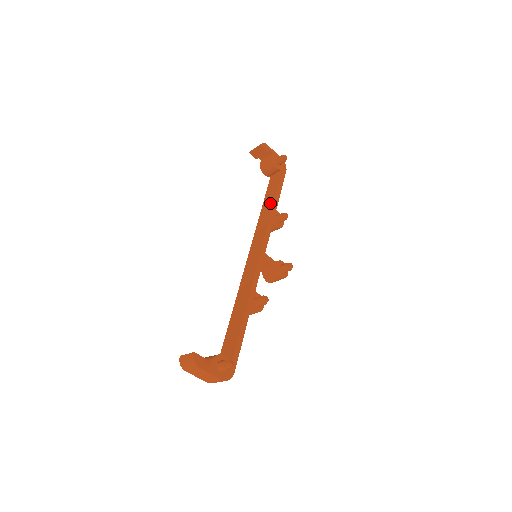
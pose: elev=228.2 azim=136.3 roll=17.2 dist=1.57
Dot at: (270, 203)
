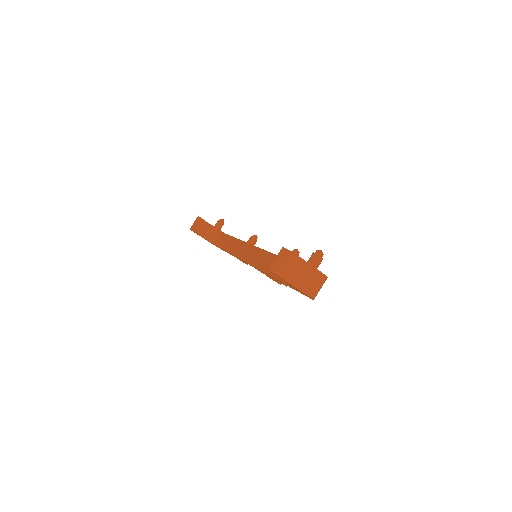
Dot at: (234, 242)
